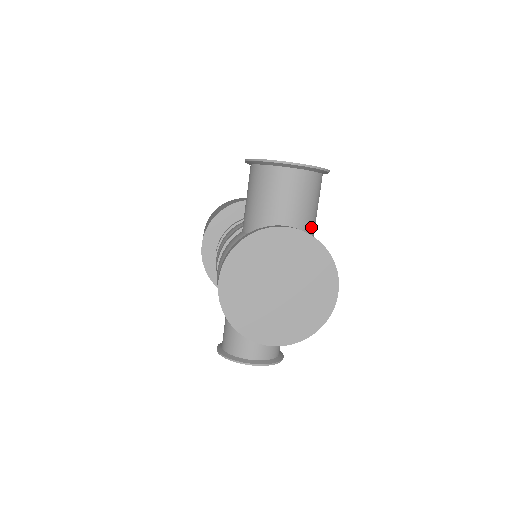
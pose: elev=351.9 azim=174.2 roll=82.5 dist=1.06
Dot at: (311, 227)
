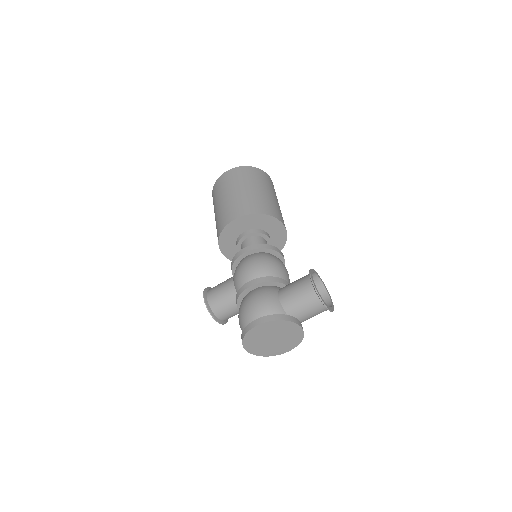
Dot at: occluded
